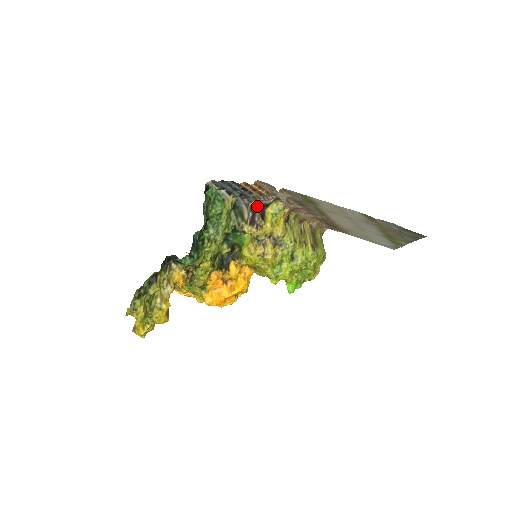
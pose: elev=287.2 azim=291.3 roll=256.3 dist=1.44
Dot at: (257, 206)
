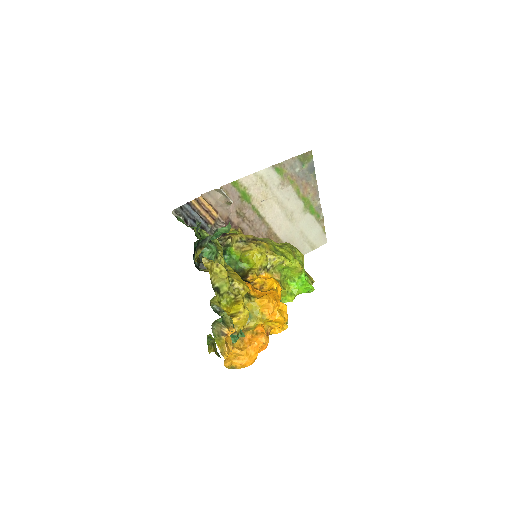
Dot at: occluded
